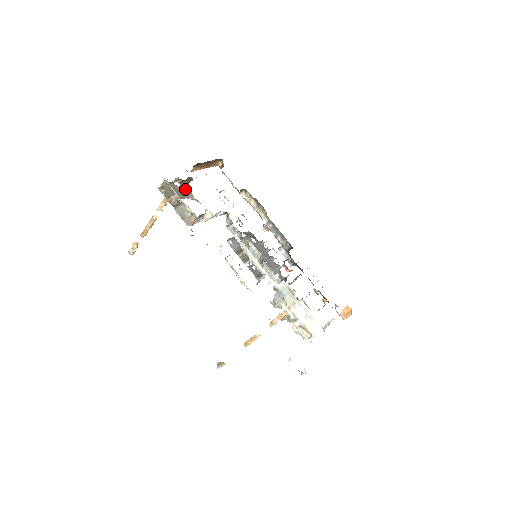
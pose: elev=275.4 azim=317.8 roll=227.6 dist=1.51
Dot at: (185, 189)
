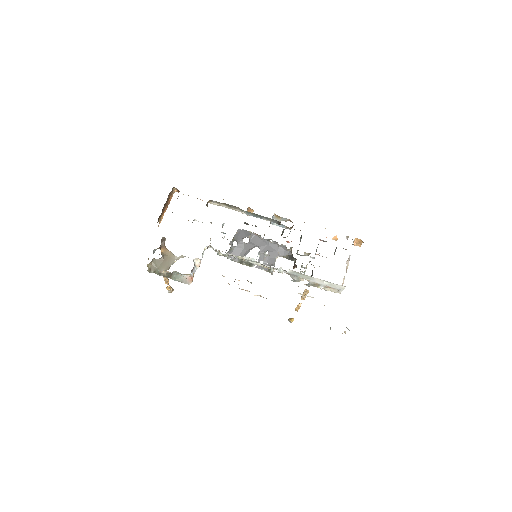
Dot at: (166, 253)
